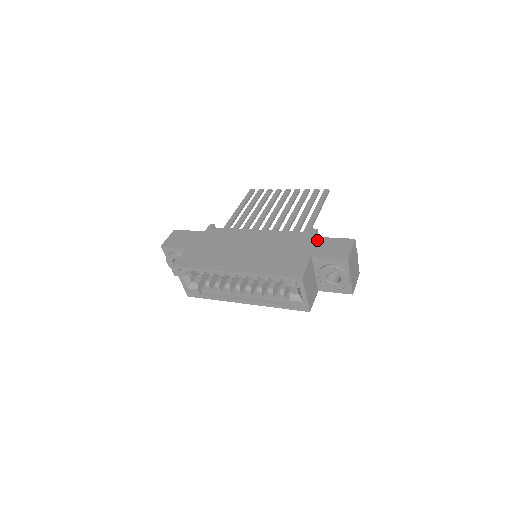
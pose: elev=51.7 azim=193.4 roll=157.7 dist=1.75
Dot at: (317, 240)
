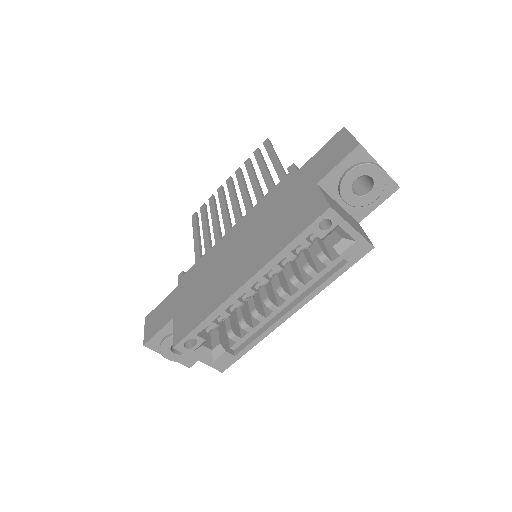
Dot at: (305, 168)
